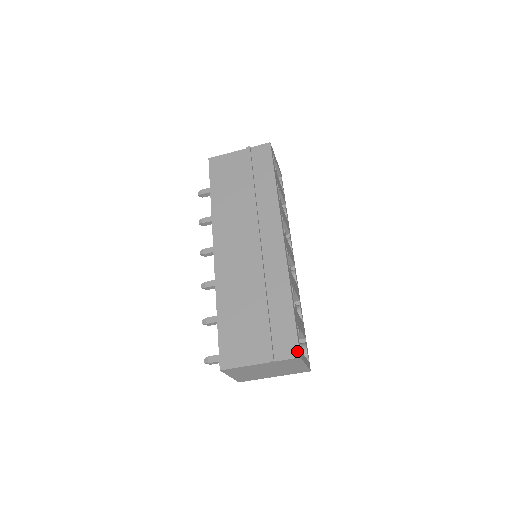
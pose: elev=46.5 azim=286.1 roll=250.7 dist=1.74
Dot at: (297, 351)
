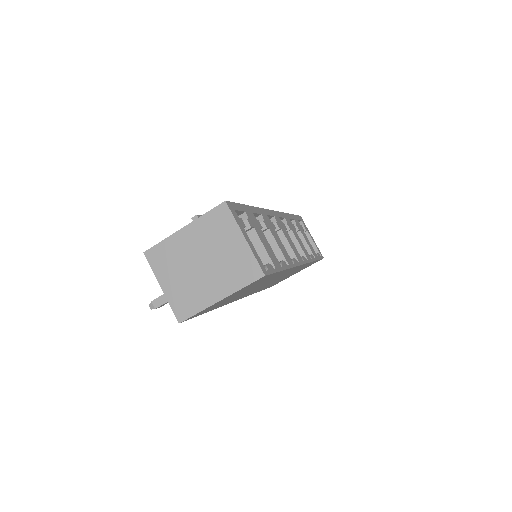
Dot at: occluded
